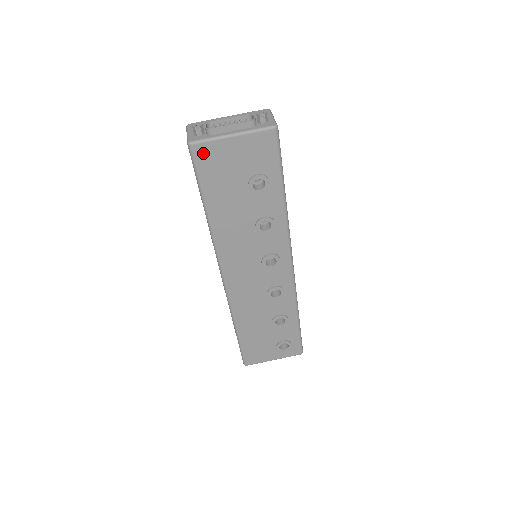
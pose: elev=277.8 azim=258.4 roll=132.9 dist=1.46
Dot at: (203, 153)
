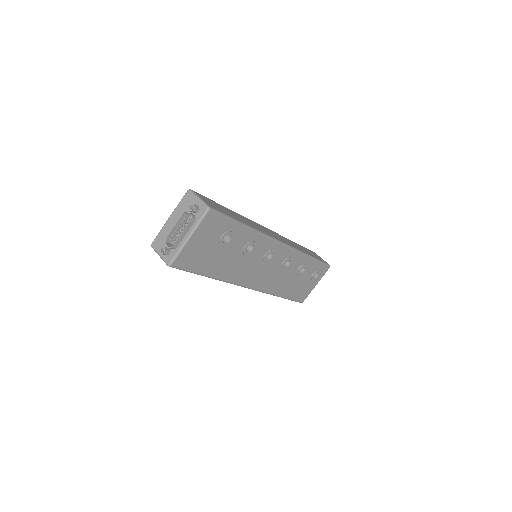
Dot at: (181, 261)
